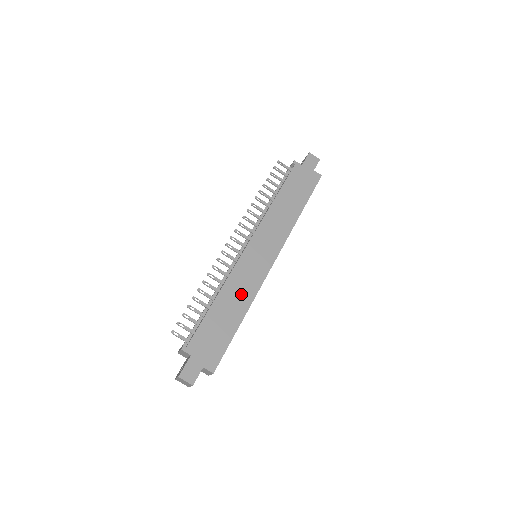
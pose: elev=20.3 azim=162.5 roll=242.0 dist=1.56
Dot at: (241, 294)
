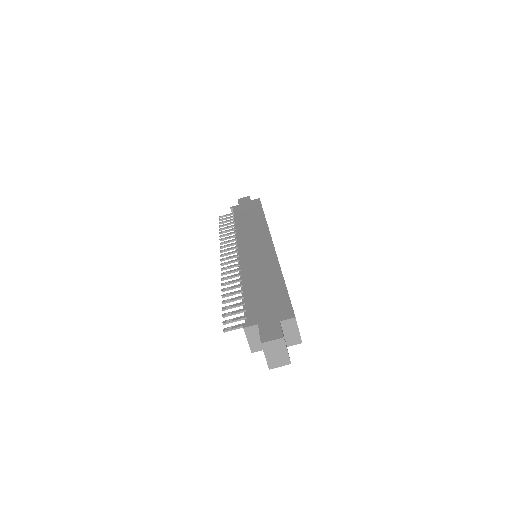
Dot at: (264, 269)
